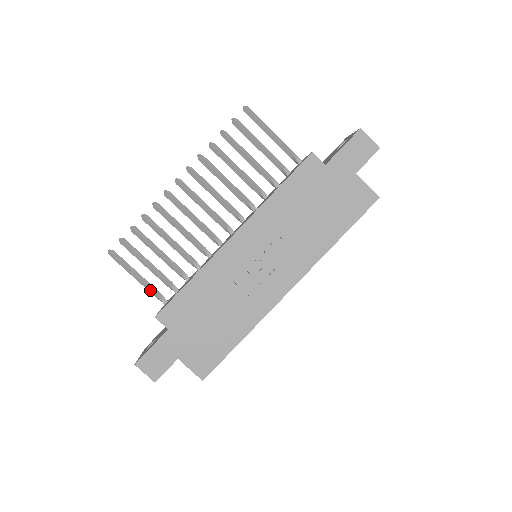
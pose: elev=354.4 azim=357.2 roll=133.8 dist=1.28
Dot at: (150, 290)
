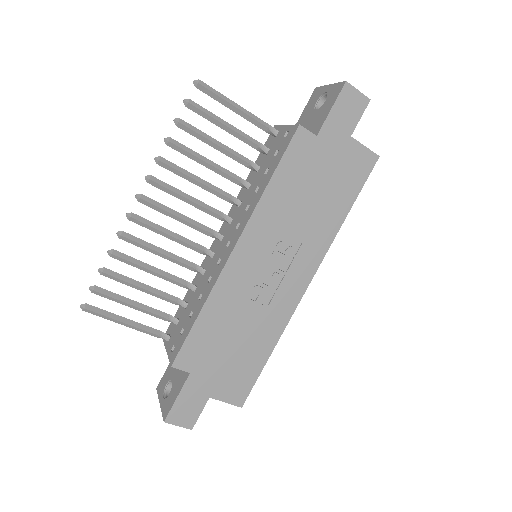
Dot at: (146, 332)
